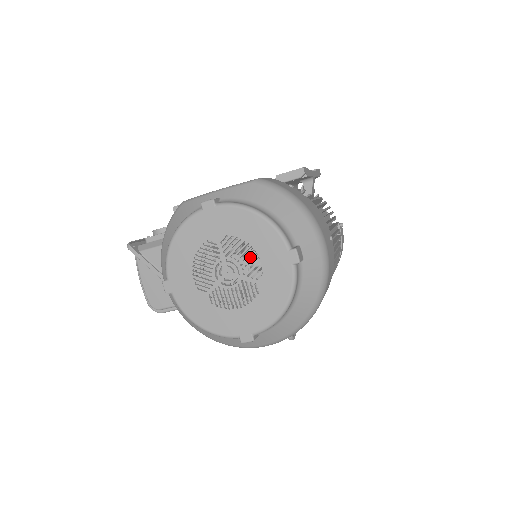
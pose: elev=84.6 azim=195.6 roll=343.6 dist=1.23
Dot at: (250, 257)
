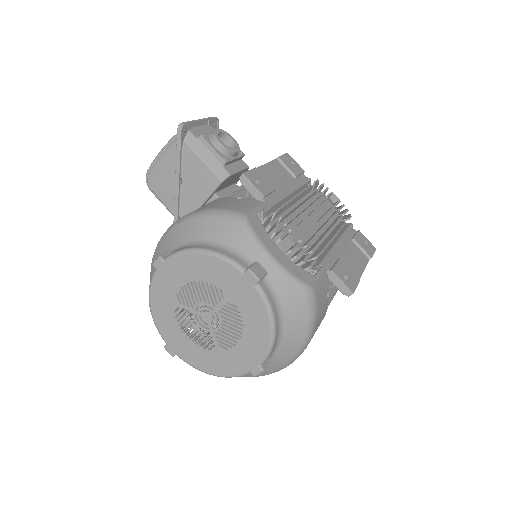
Dot at: (232, 334)
